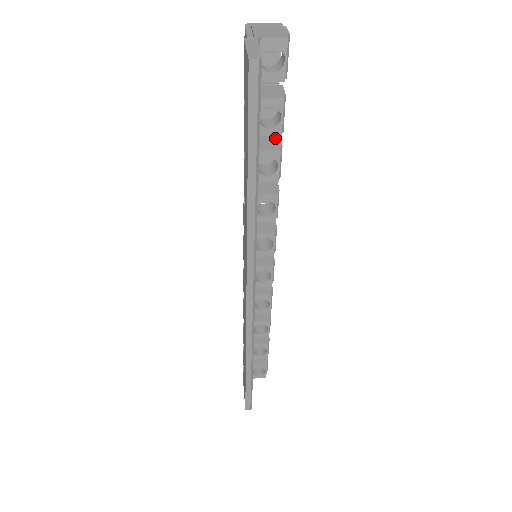
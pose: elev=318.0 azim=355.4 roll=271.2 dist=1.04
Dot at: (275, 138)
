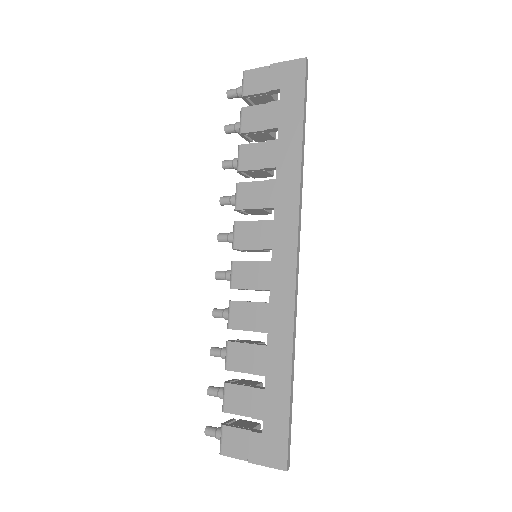
Dot at: occluded
